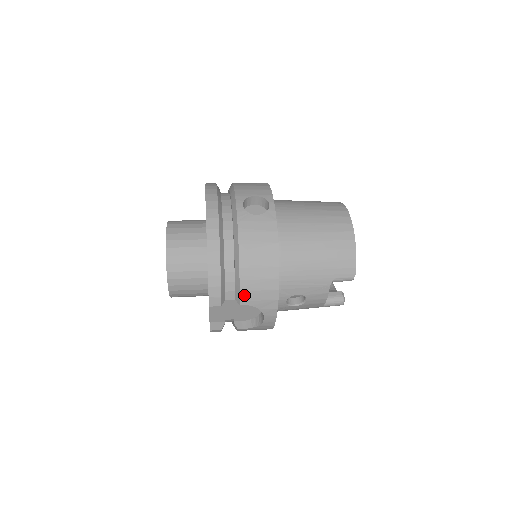
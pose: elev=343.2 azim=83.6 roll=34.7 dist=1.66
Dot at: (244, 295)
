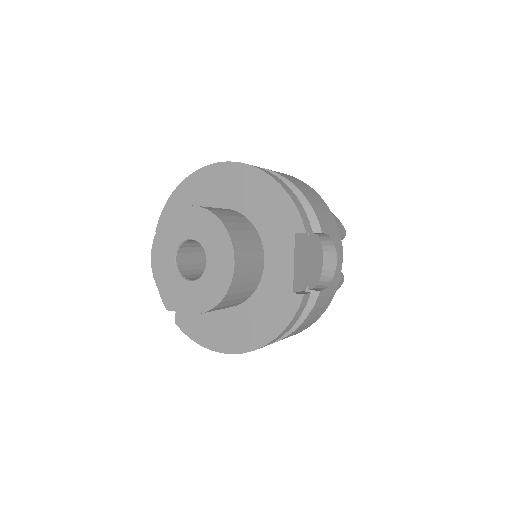
Dot at: (320, 220)
